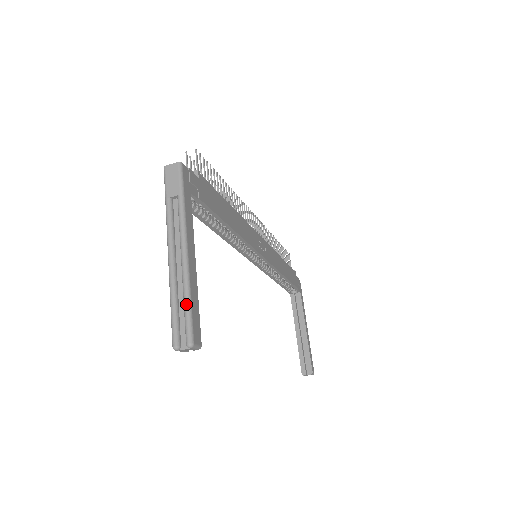
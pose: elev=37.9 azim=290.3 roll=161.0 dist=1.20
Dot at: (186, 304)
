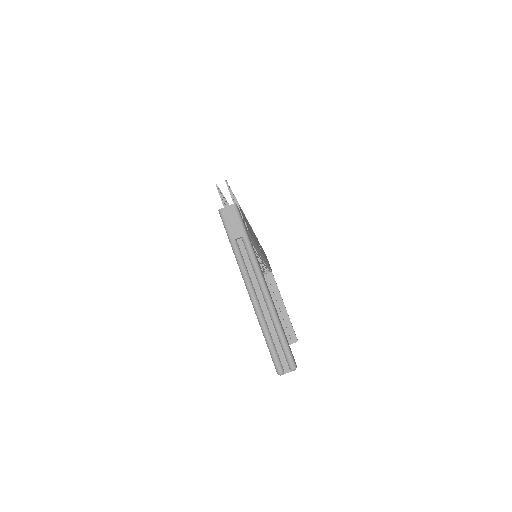
Dot at: (281, 334)
